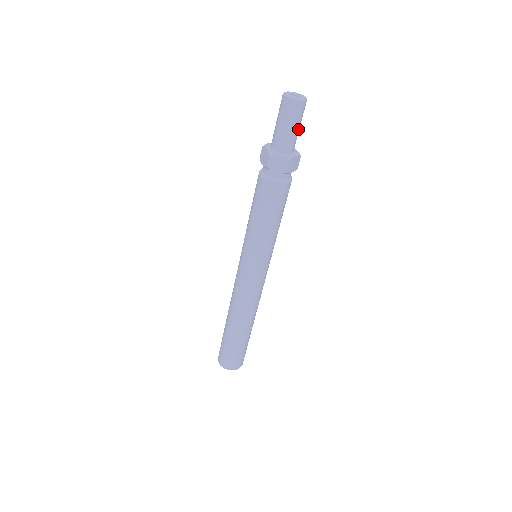
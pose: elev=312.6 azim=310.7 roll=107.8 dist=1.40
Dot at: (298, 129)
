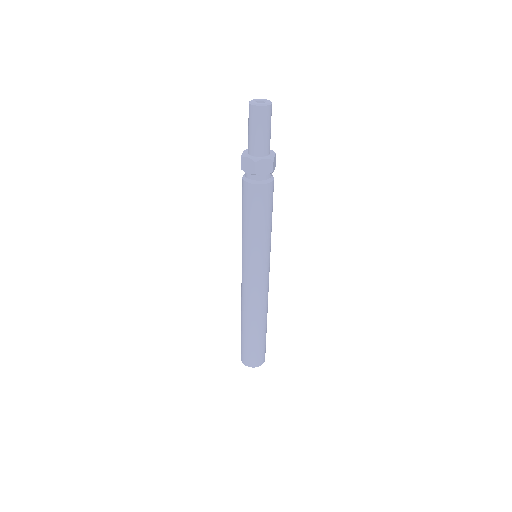
Dot at: (270, 130)
